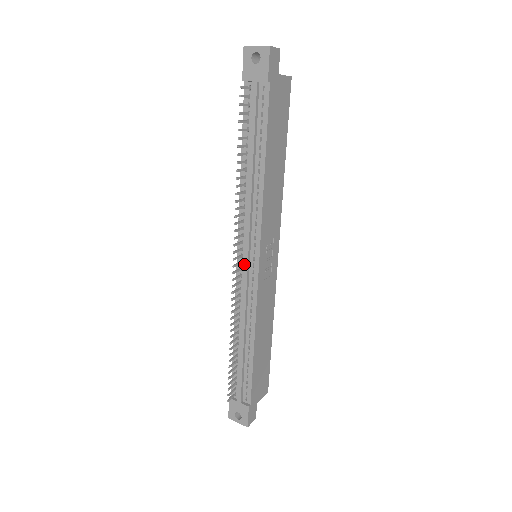
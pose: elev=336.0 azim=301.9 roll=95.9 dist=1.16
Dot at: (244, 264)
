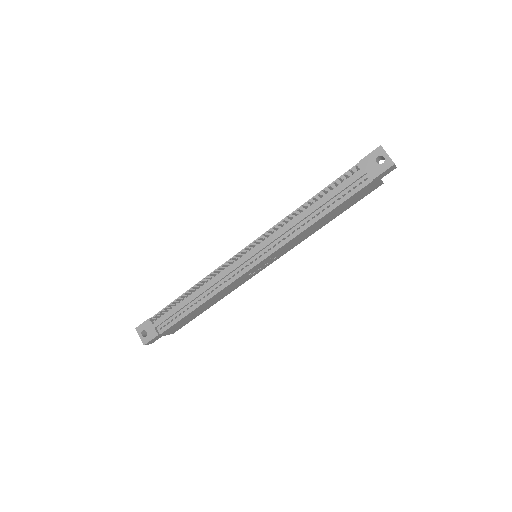
Dot at: (247, 256)
